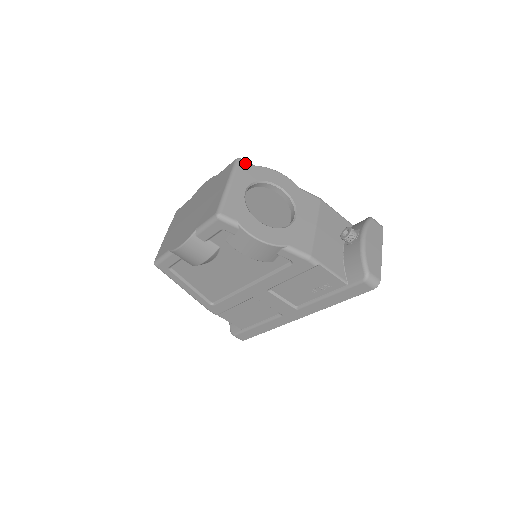
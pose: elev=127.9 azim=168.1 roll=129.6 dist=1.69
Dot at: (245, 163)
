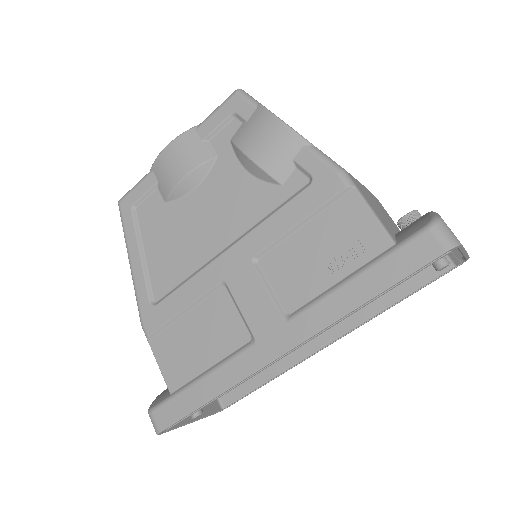
Dot at: occluded
